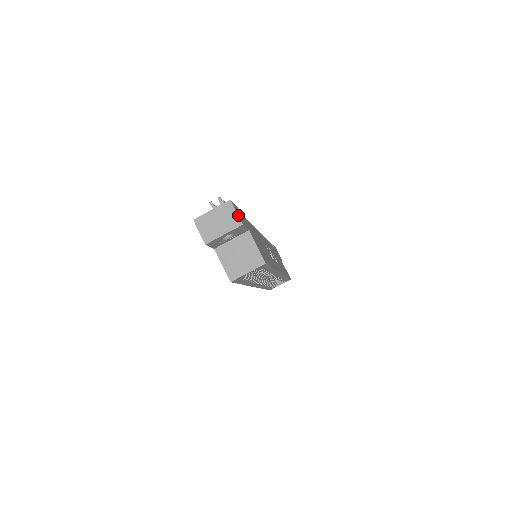
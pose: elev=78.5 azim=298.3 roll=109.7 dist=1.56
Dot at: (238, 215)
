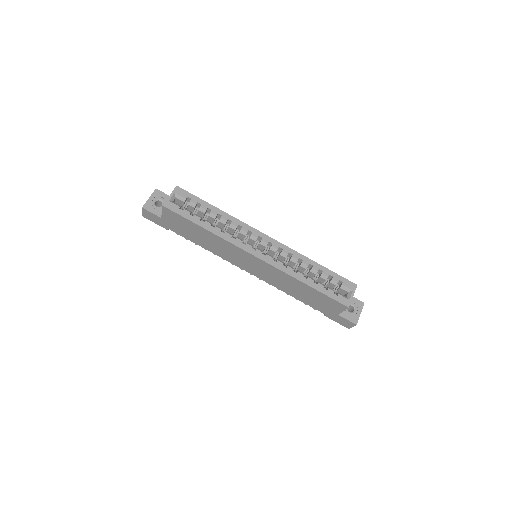
Dot at: occluded
